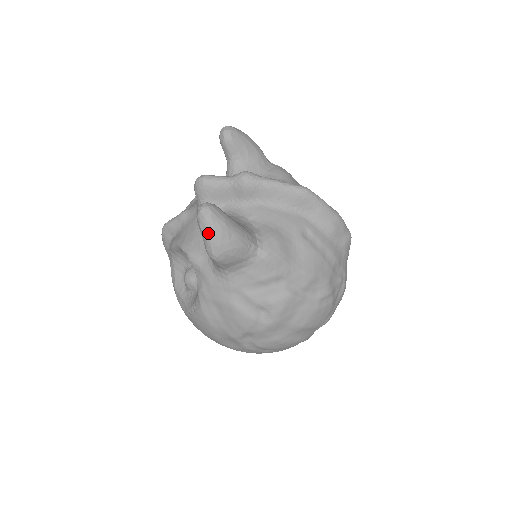
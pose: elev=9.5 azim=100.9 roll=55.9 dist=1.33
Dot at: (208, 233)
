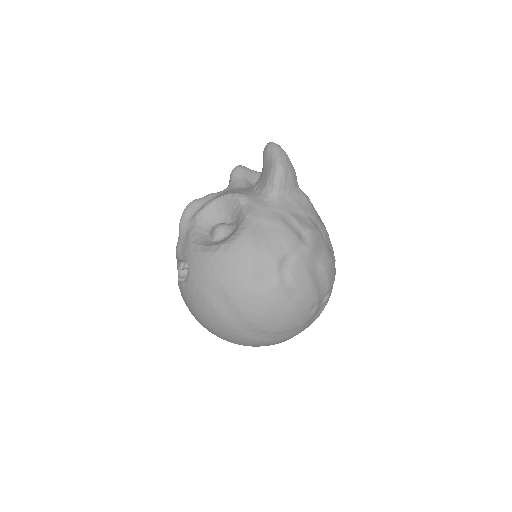
Dot at: (279, 151)
